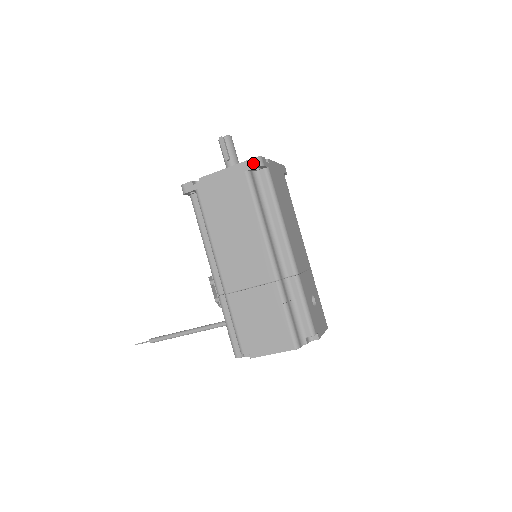
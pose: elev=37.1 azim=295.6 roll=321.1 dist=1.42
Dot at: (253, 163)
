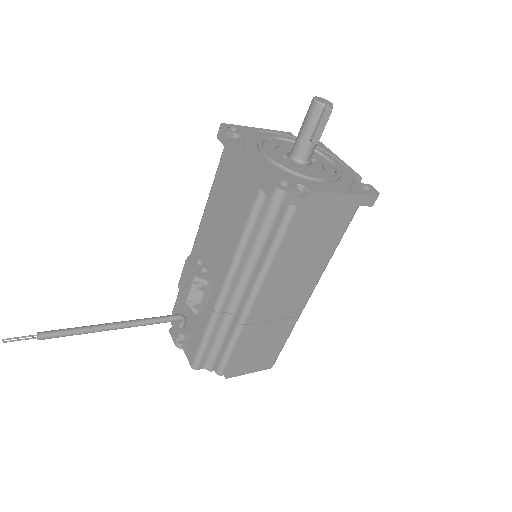
Dot at: (372, 201)
